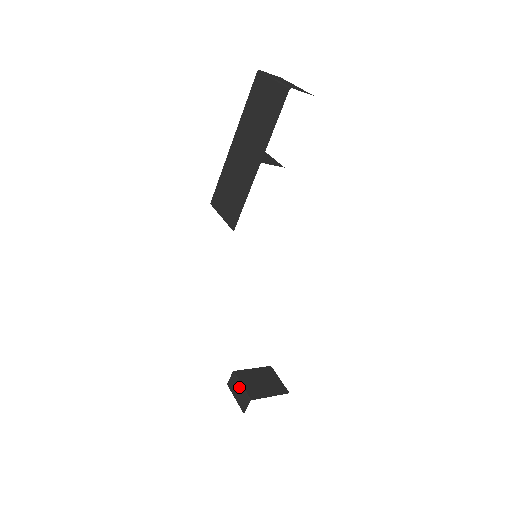
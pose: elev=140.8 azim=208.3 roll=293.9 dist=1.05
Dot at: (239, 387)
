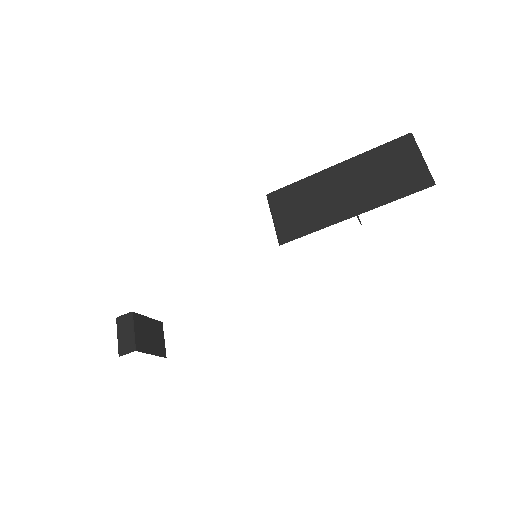
Dot at: (130, 330)
